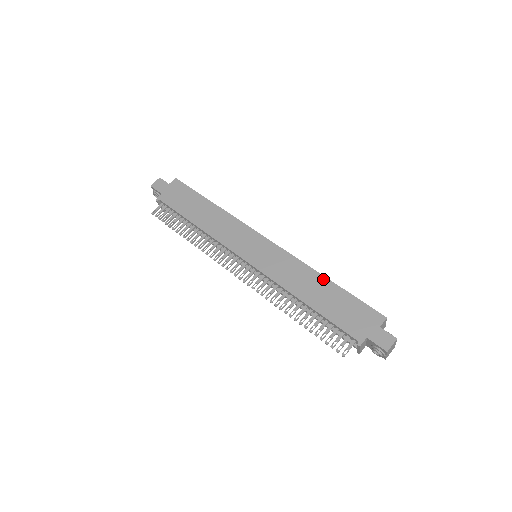
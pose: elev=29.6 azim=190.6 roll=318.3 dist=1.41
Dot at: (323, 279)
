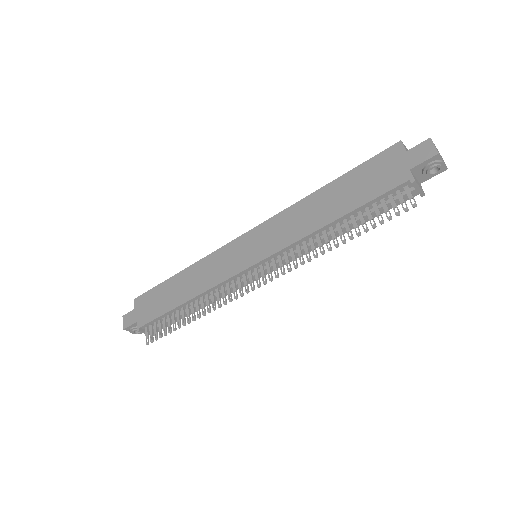
Dot at: (320, 192)
